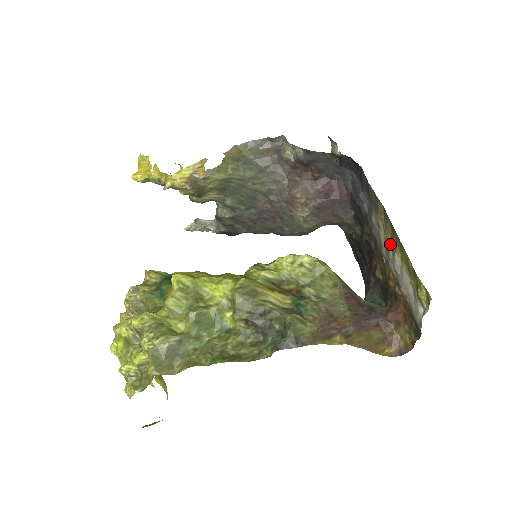
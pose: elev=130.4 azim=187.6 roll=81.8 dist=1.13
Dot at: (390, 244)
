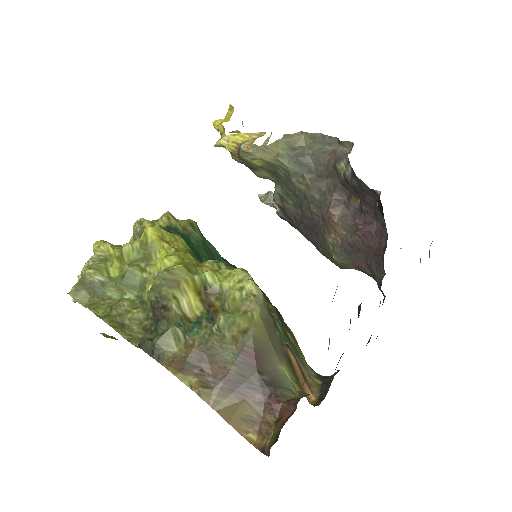
Dot at: occluded
